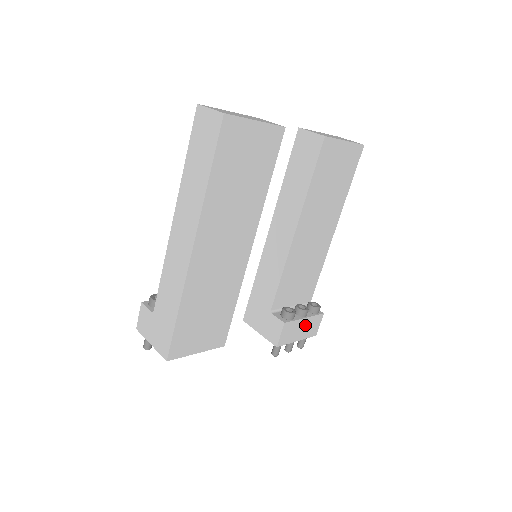
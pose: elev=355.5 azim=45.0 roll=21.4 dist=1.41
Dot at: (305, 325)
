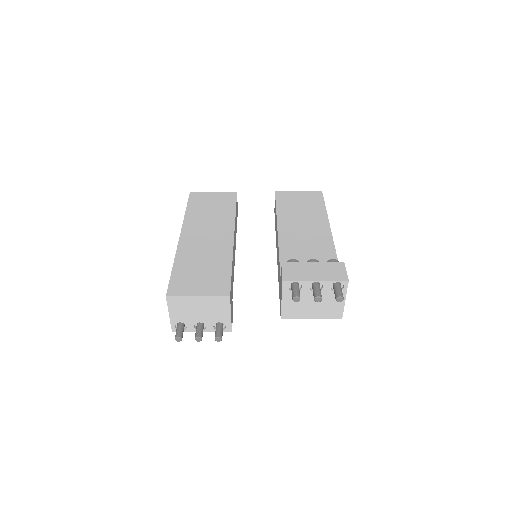
Dot at: (318, 269)
